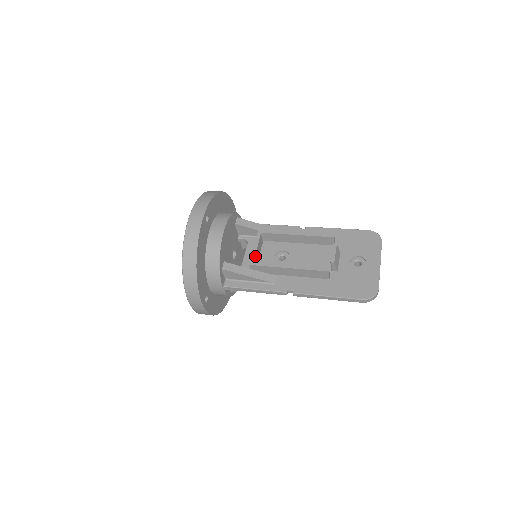
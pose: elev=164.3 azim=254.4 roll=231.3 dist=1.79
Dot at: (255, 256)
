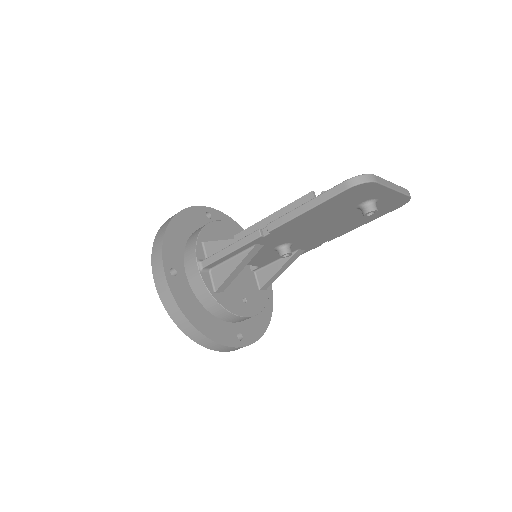
Dot at: occluded
